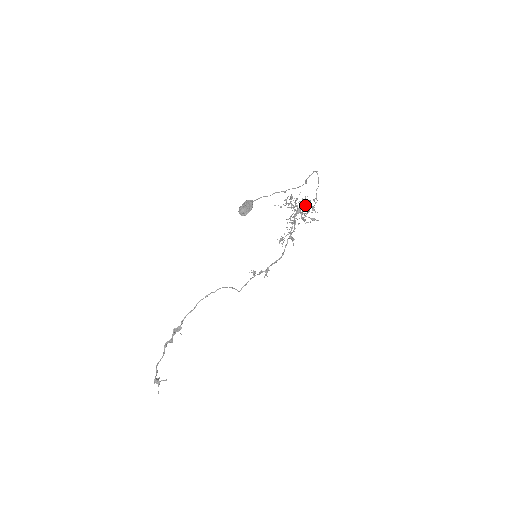
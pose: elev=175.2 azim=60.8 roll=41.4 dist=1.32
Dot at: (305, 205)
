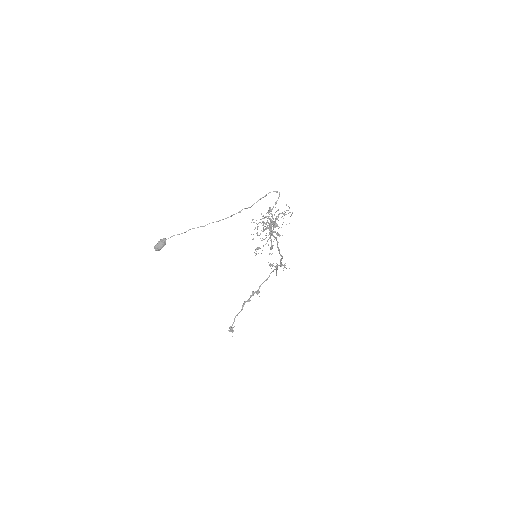
Dot at: (265, 223)
